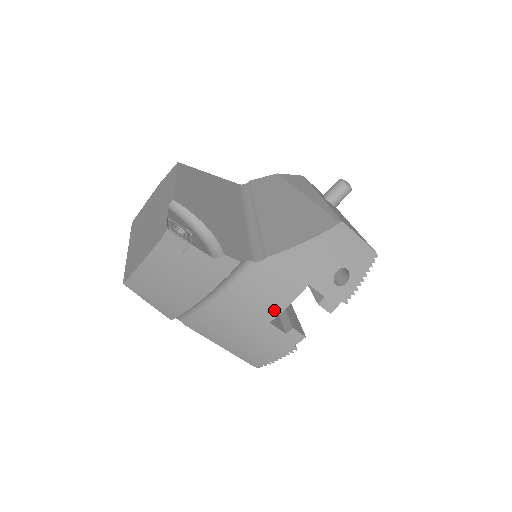
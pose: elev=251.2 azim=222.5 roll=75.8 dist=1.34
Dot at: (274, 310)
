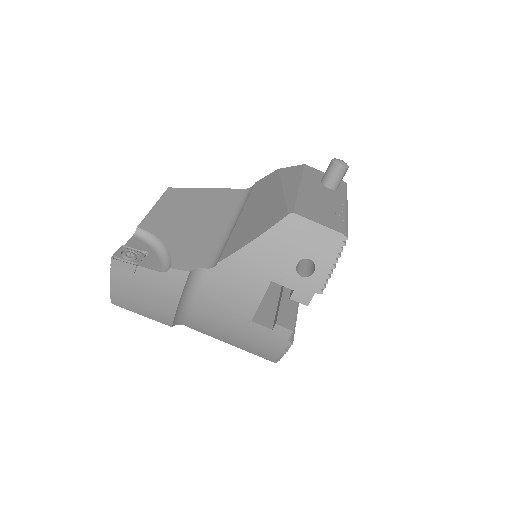
Dot at: (248, 309)
